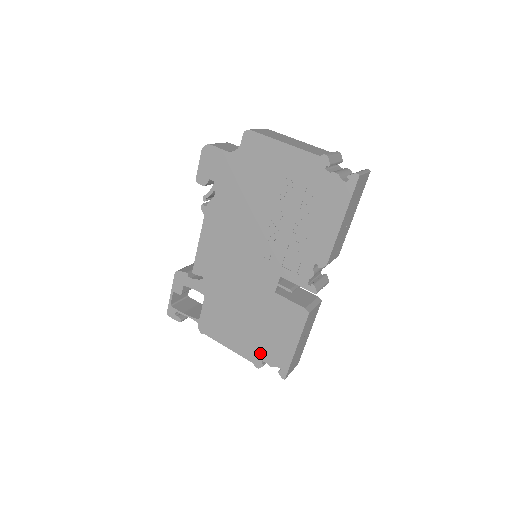
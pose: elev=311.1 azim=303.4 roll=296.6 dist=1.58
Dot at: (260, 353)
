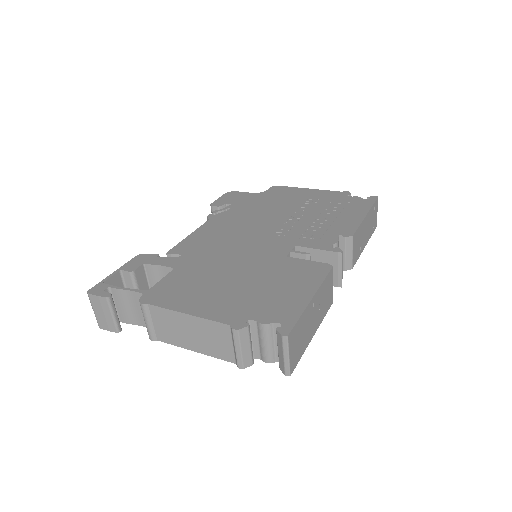
Dot at: (247, 311)
